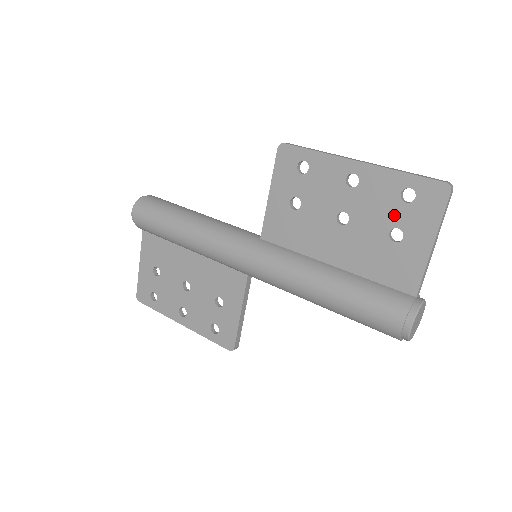
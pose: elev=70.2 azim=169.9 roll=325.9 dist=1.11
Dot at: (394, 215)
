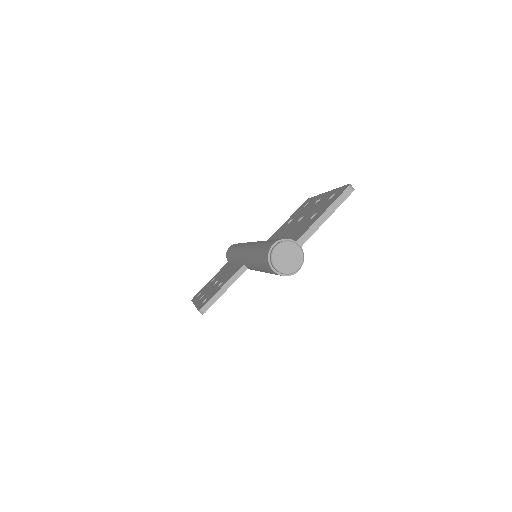
Dot at: (320, 207)
